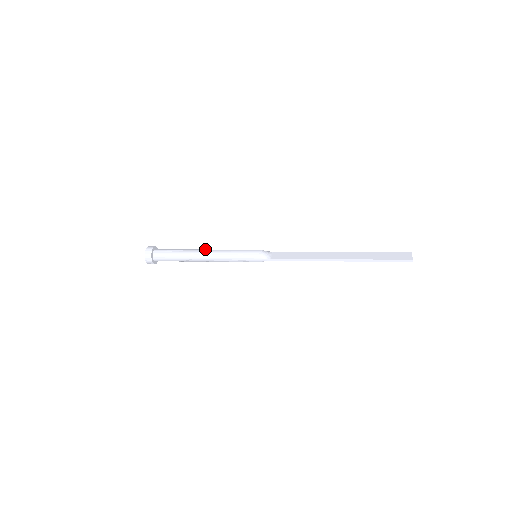
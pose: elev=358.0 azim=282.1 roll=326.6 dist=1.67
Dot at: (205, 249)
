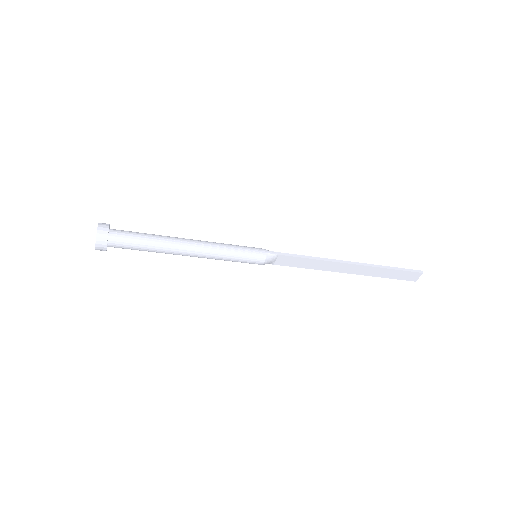
Dot at: occluded
